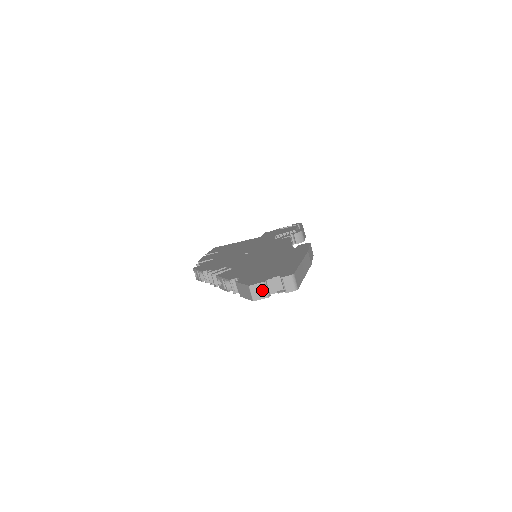
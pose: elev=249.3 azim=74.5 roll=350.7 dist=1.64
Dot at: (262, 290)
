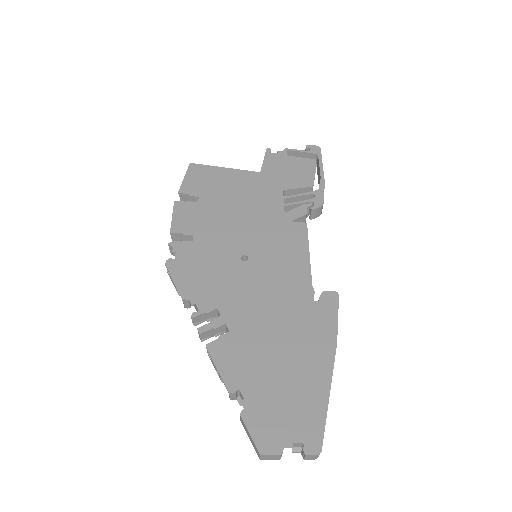
Dot at: (275, 457)
